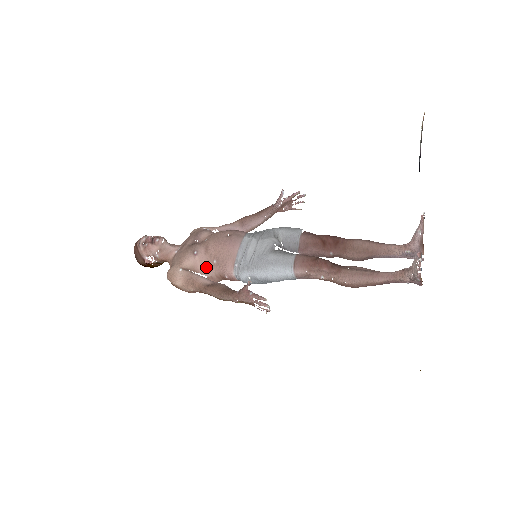
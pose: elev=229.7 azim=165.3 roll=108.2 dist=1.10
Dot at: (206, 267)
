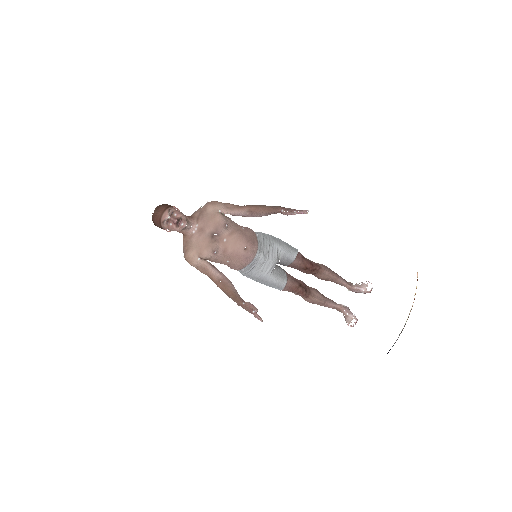
Dot at: (219, 260)
